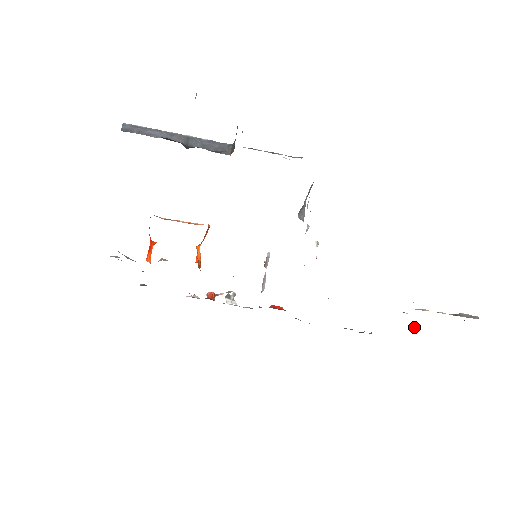
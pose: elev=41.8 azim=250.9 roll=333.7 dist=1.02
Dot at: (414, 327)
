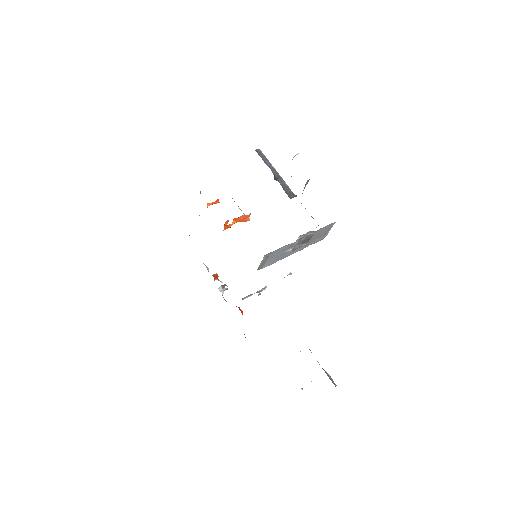
Dot at: (302, 388)
